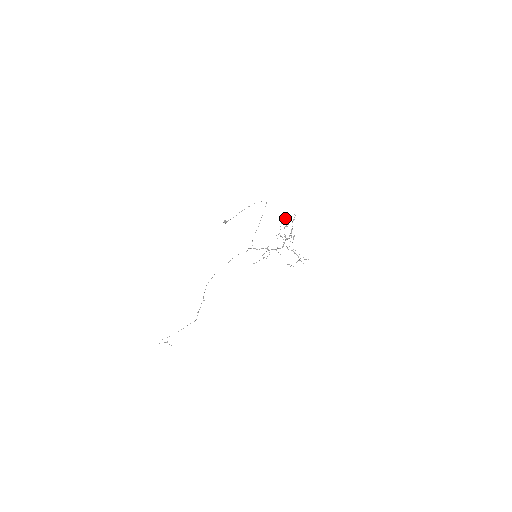
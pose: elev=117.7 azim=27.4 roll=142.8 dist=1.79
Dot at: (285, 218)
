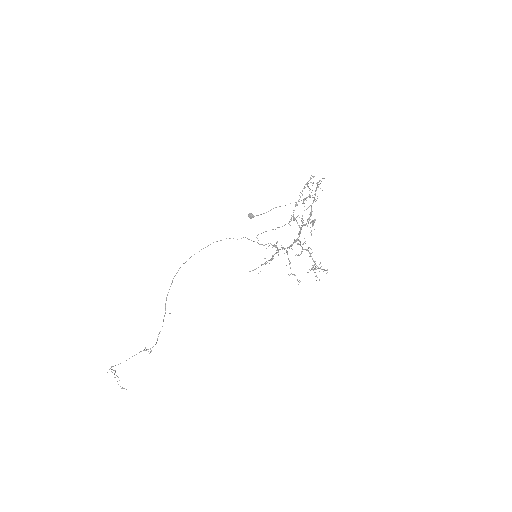
Dot at: occluded
